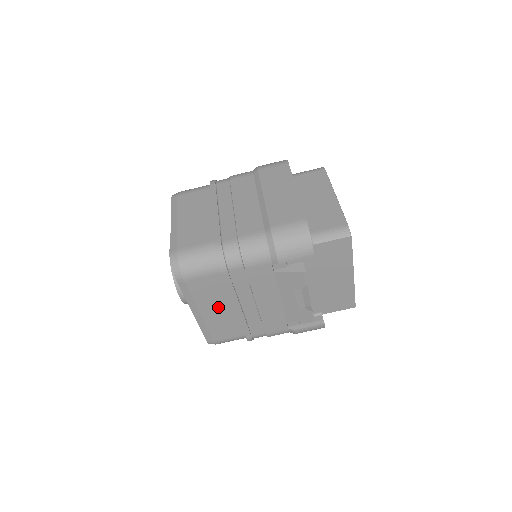
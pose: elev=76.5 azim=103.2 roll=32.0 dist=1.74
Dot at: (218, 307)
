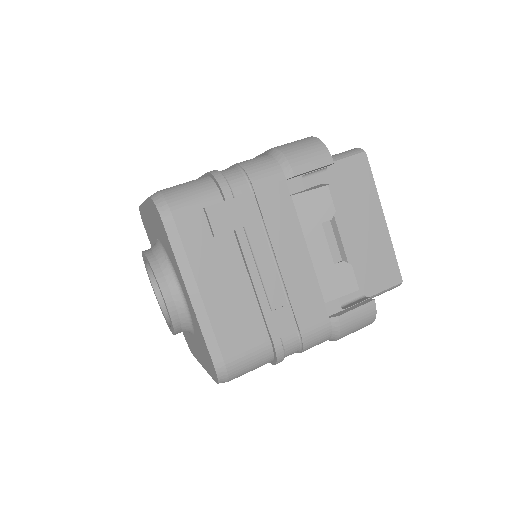
Dot at: (225, 276)
